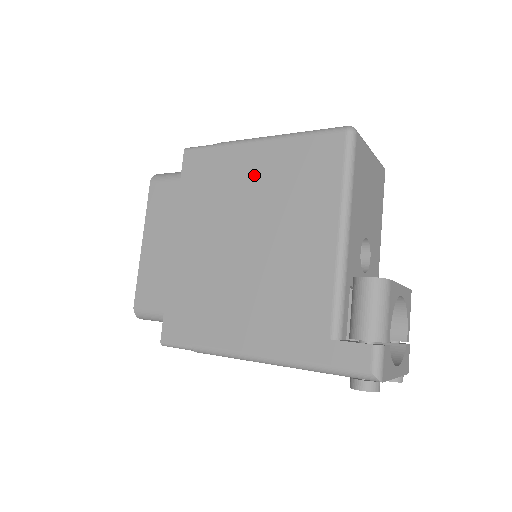
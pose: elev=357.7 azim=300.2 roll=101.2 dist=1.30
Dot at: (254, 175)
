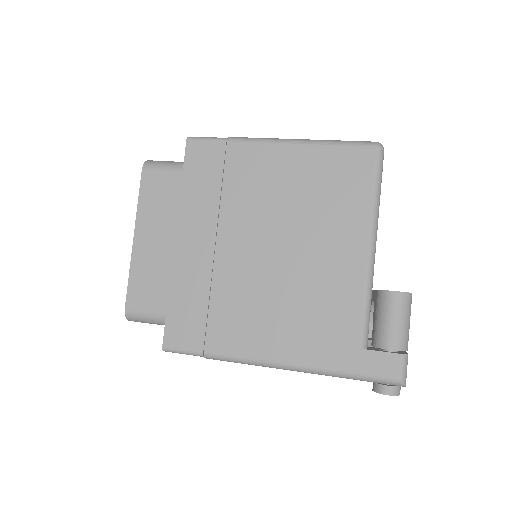
Dot at: (275, 179)
